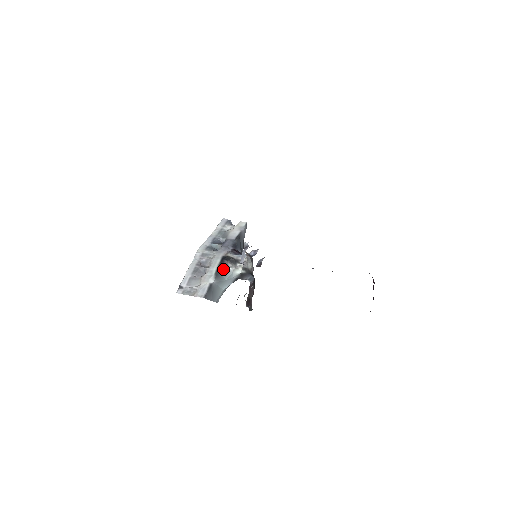
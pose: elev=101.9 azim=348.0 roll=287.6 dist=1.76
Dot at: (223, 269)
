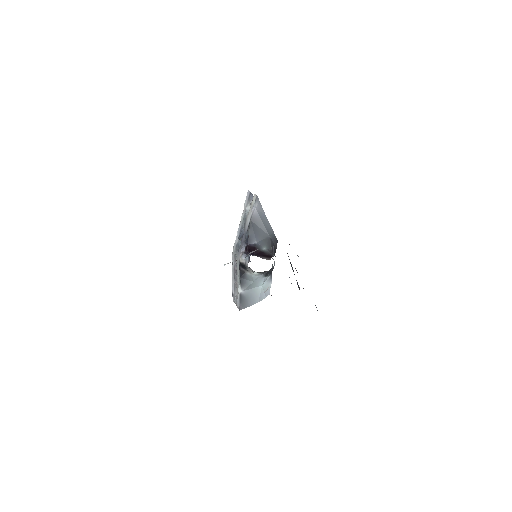
Dot at: (243, 275)
